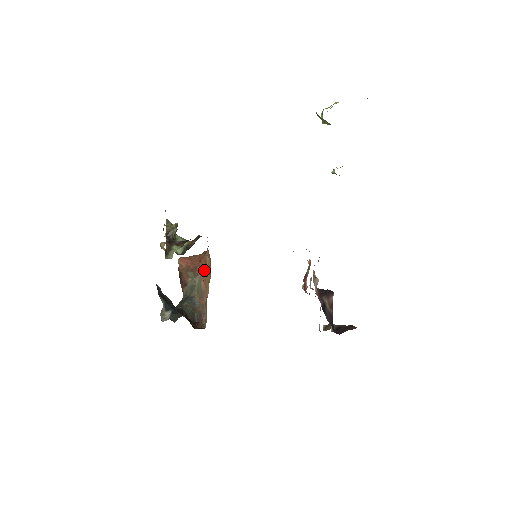
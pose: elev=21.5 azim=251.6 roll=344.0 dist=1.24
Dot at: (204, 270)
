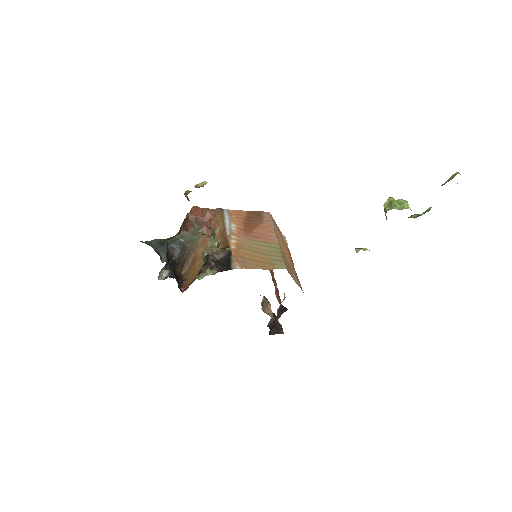
Dot at: (209, 232)
